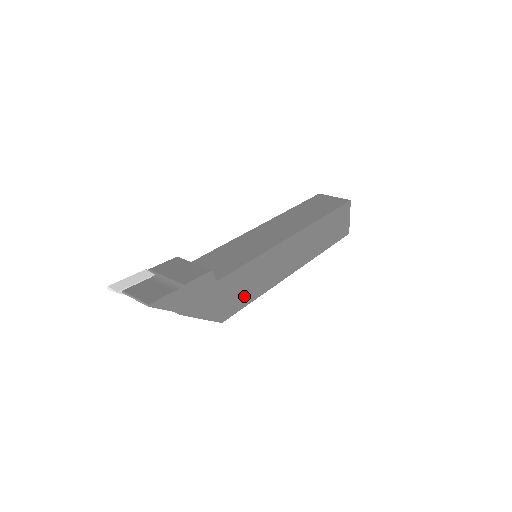
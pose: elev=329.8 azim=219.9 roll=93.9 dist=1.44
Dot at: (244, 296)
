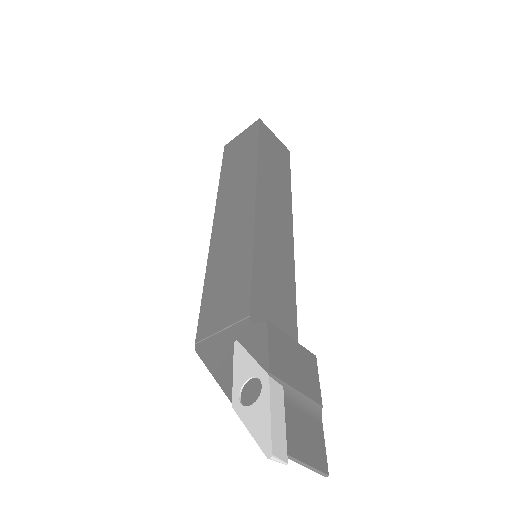
Dot at: occluded
